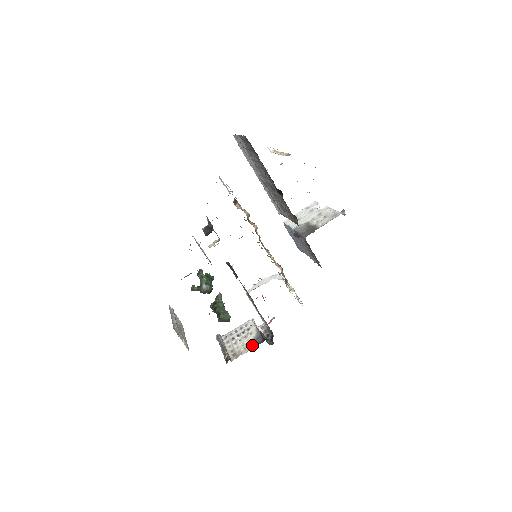
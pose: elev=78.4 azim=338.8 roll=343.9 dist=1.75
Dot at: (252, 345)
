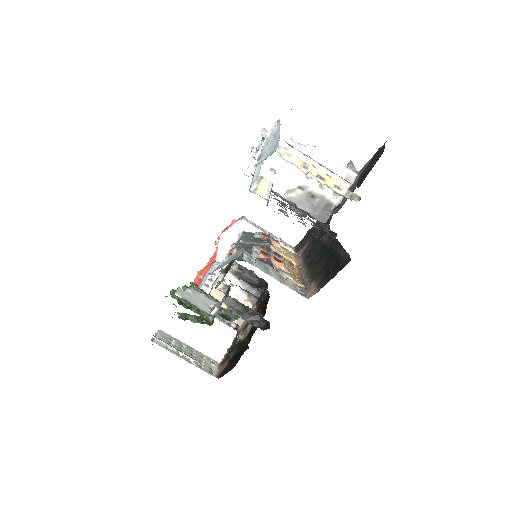
Dot at: (249, 301)
